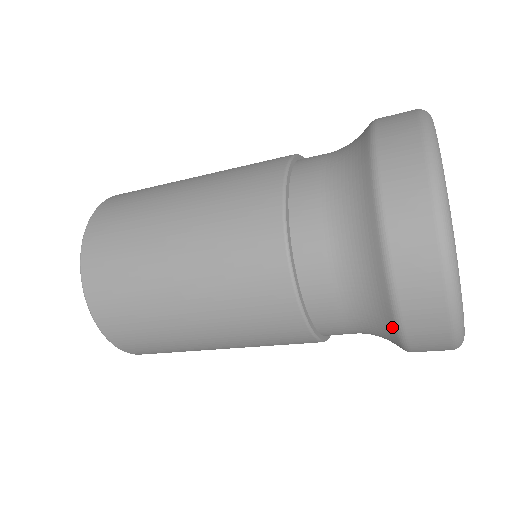
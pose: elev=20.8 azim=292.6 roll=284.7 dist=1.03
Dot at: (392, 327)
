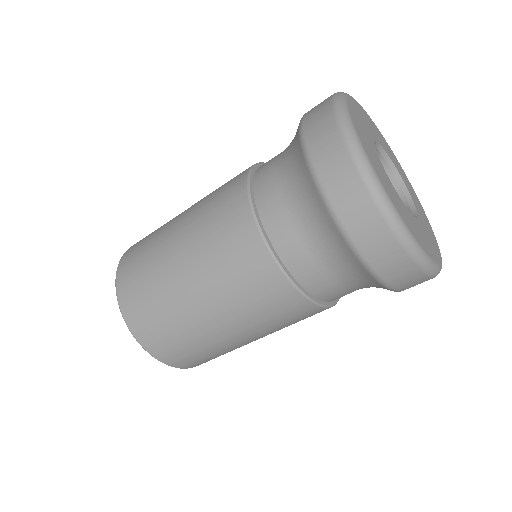
Dot at: (328, 217)
